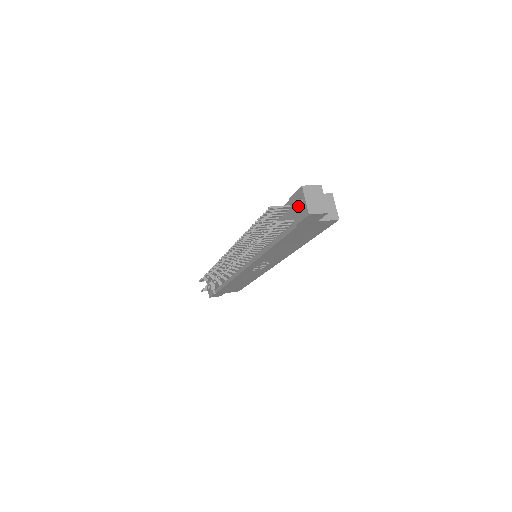
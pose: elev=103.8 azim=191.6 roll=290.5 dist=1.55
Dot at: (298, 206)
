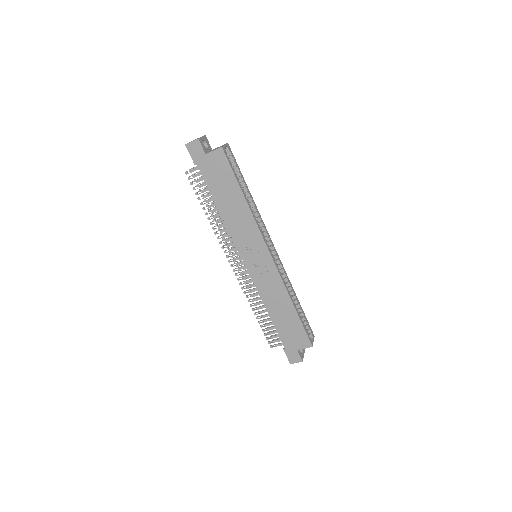
Dot at: occluded
